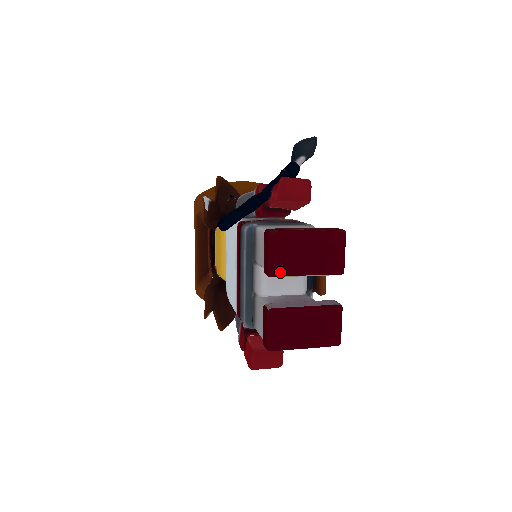
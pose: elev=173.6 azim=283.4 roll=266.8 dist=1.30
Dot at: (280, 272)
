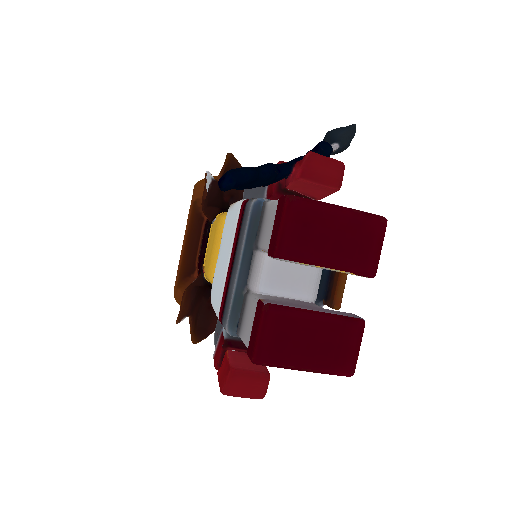
Dot at: (291, 254)
